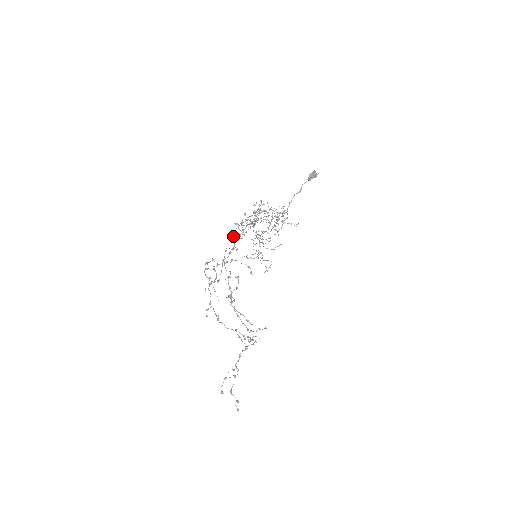
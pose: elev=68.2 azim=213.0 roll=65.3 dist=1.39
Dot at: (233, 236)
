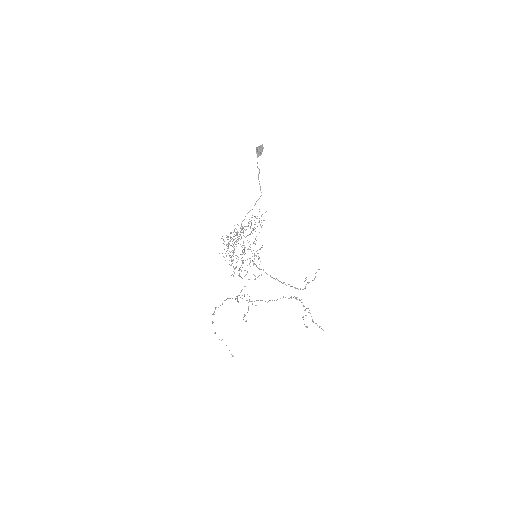
Dot at: (230, 257)
